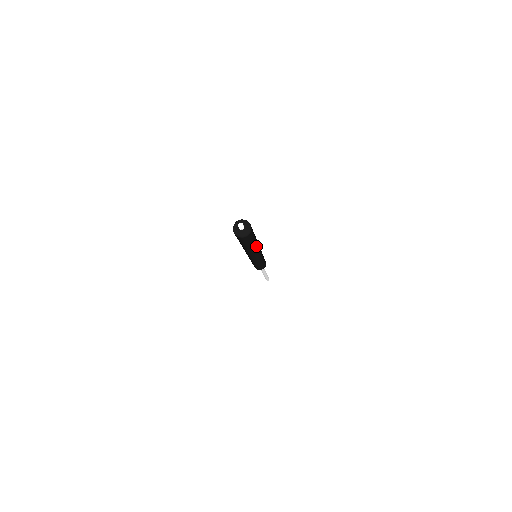
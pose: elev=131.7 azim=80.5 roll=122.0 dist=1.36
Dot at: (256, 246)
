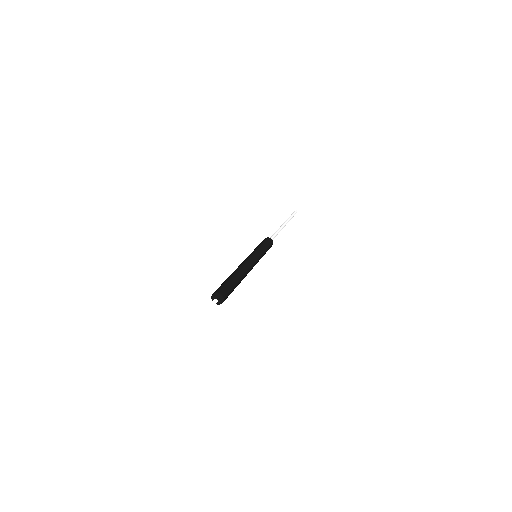
Dot at: (240, 282)
